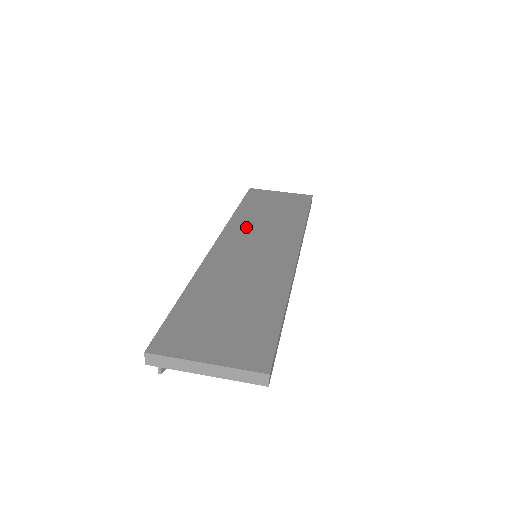
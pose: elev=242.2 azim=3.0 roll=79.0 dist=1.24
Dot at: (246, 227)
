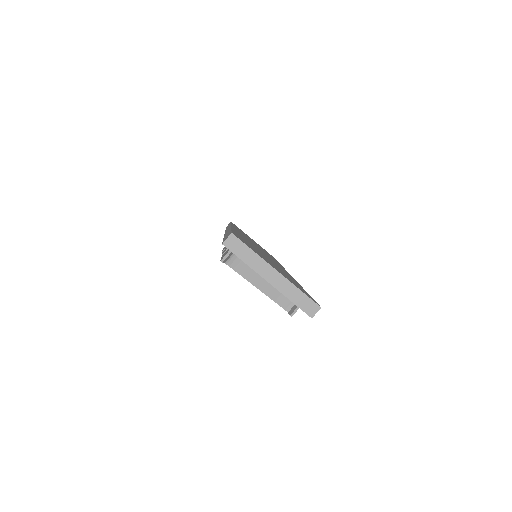
Dot at: occluded
